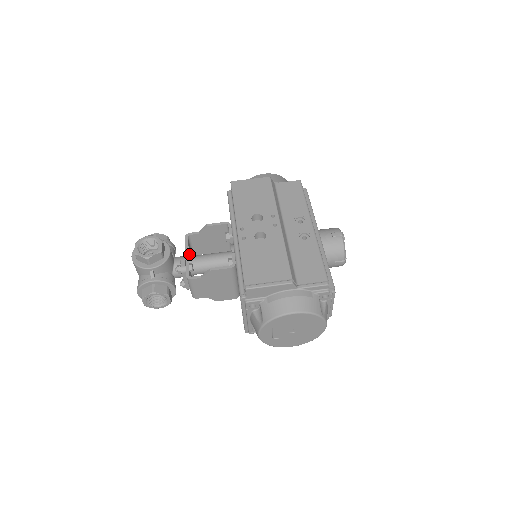
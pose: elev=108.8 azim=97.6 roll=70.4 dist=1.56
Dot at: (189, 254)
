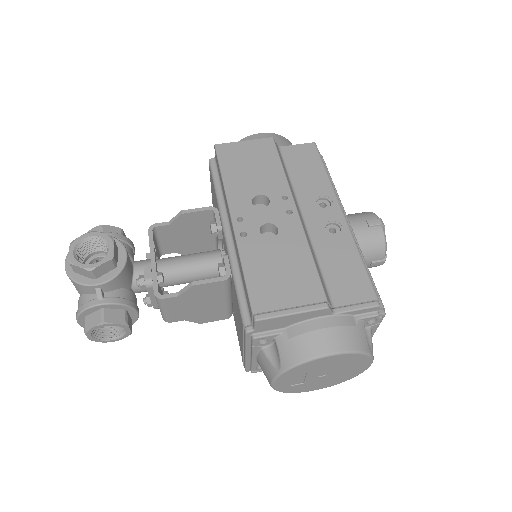
Dot at: occluded
